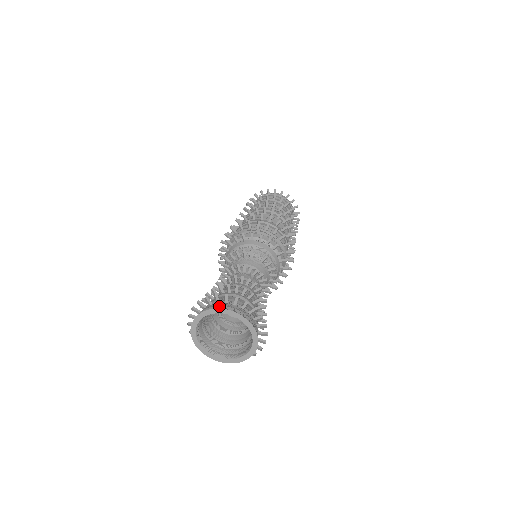
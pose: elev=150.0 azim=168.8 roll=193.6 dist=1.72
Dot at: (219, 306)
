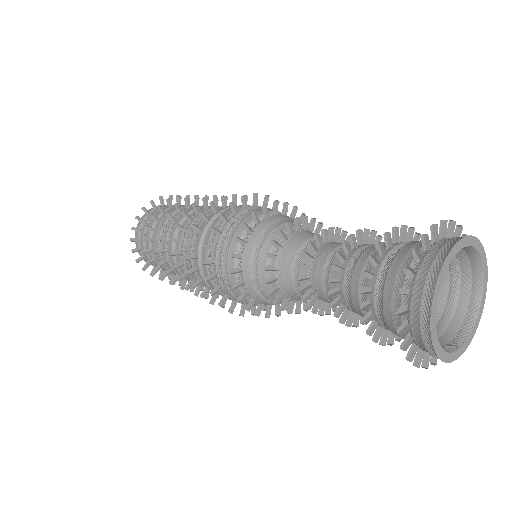
Dot at: occluded
